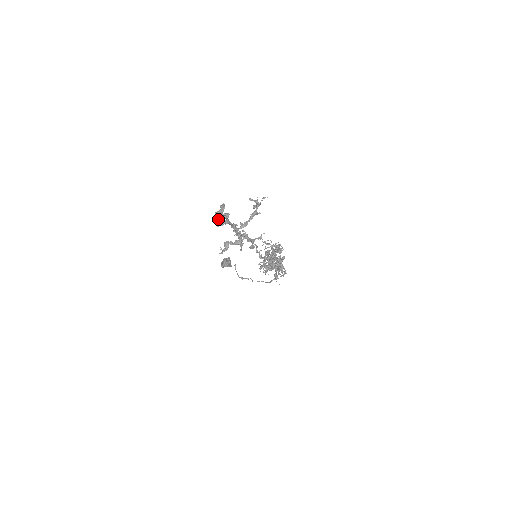
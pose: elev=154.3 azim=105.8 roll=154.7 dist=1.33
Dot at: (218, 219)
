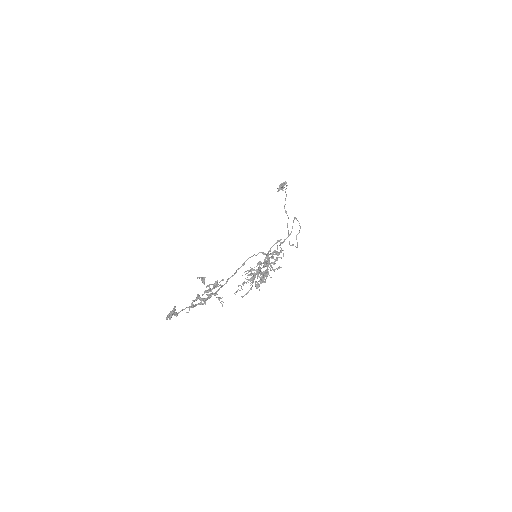
Dot at: (170, 317)
